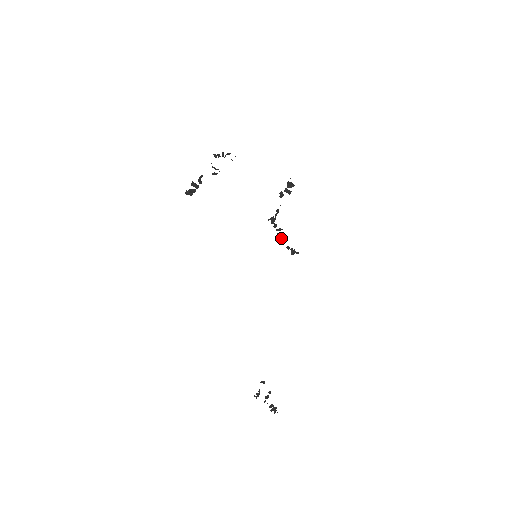
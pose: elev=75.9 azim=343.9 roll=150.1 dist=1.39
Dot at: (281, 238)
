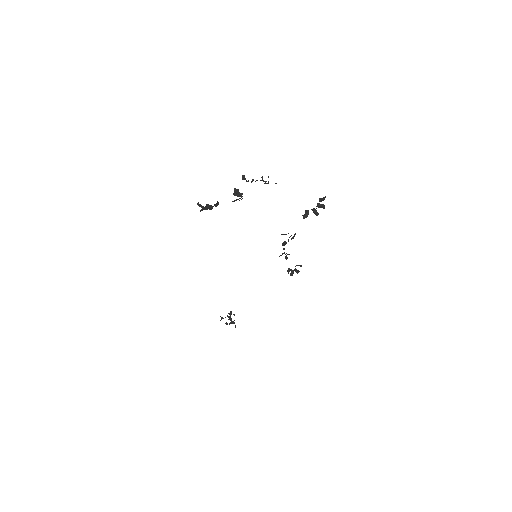
Dot at: (286, 258)
